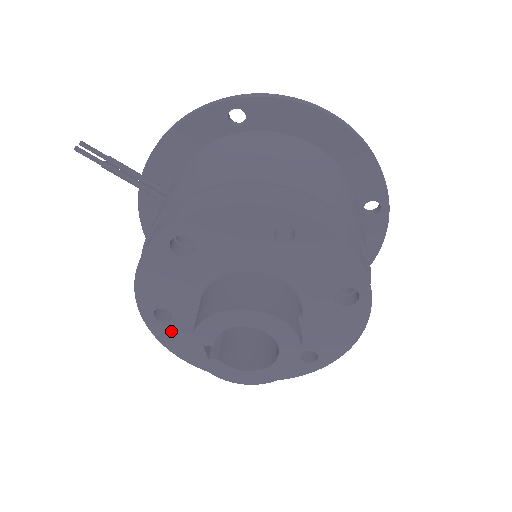
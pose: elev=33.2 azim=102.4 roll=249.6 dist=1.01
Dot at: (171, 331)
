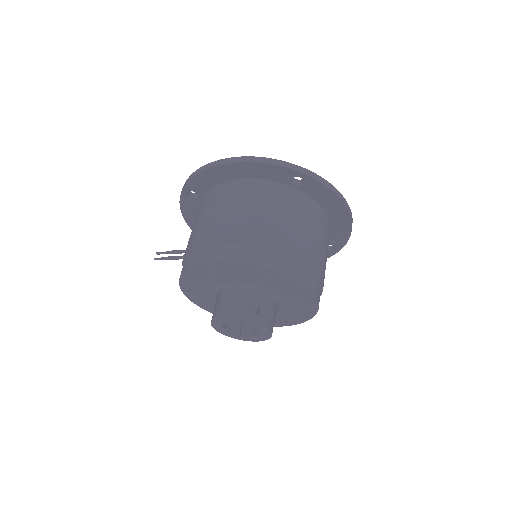
Dot at: occluded
